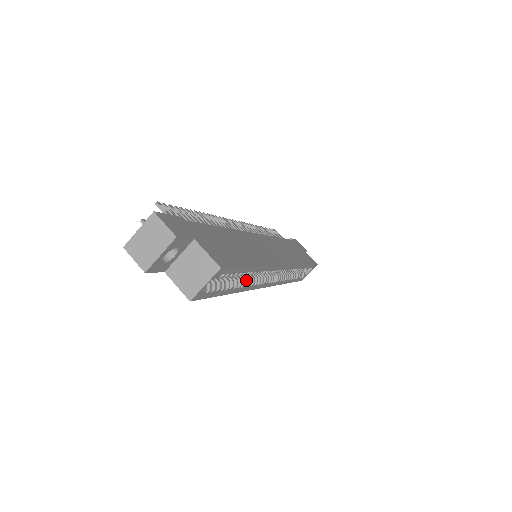
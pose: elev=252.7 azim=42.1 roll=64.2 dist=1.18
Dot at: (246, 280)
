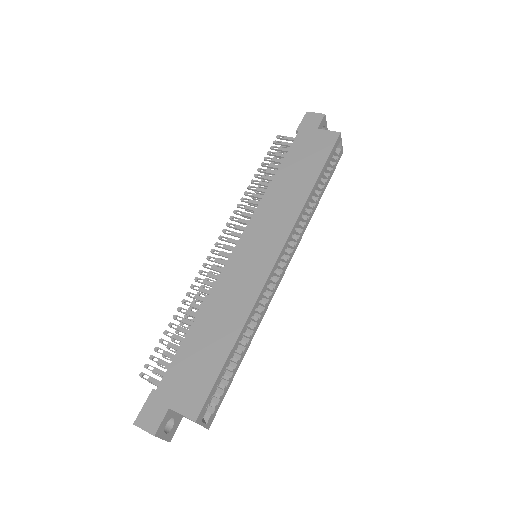
Dot at: (249, 328)
